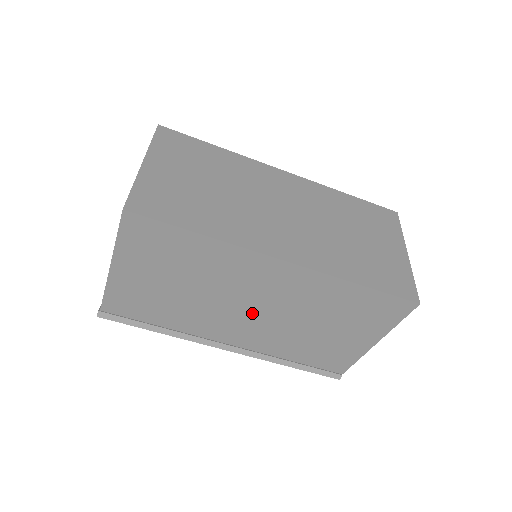
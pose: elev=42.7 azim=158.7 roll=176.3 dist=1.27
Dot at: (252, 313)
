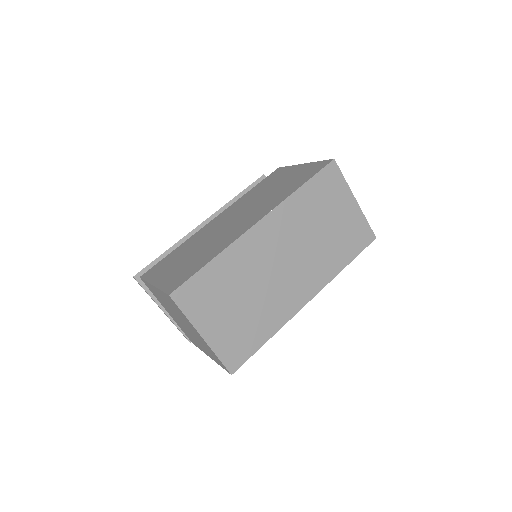
Dot at: occluded
